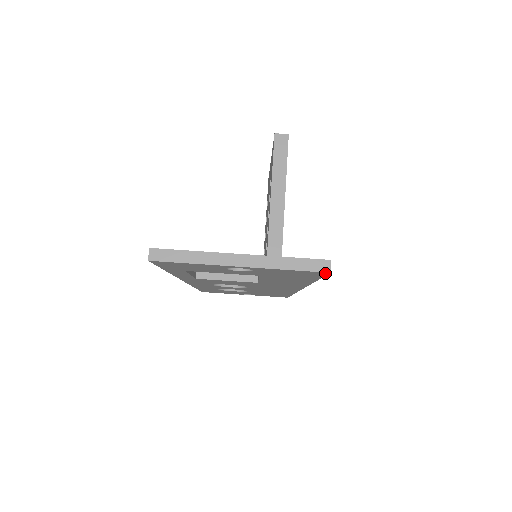
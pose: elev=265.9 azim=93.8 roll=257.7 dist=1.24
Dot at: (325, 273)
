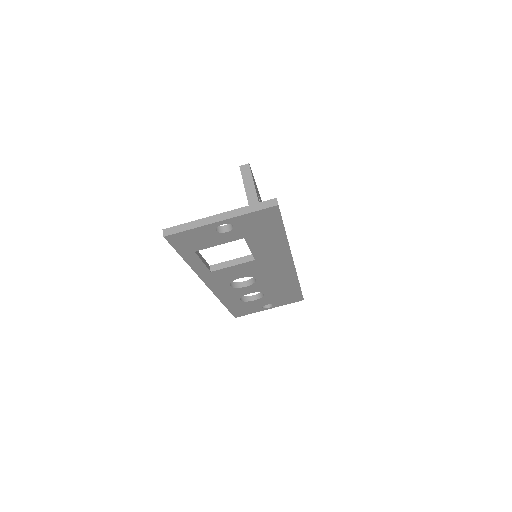
Dot at: (276, 208)
